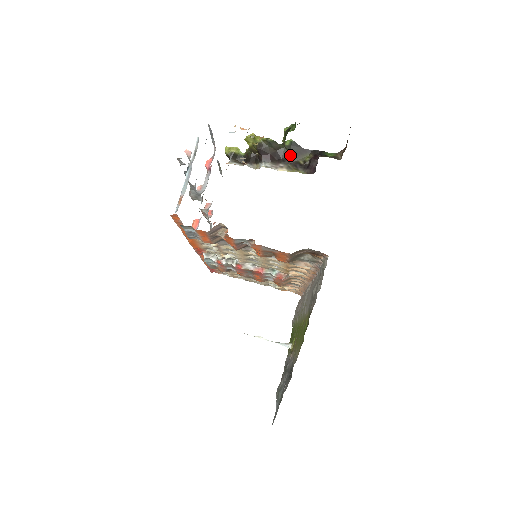
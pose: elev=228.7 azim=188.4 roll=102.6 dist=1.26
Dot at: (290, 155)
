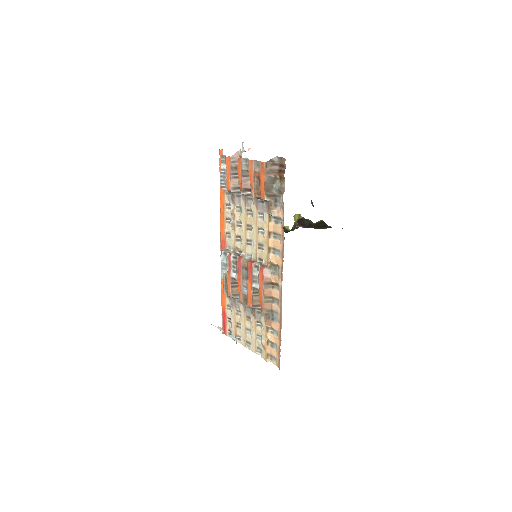
Dot at: (317, 226)
